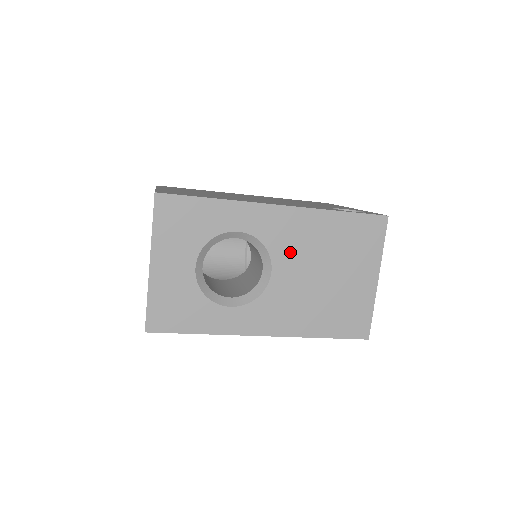
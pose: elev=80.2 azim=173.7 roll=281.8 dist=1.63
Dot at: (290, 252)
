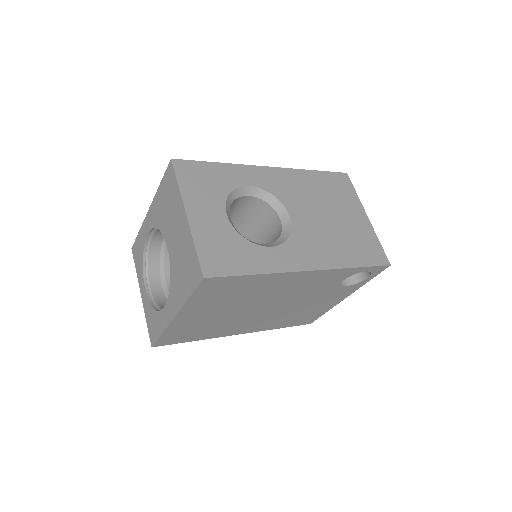
Dot at: (295, 200)
